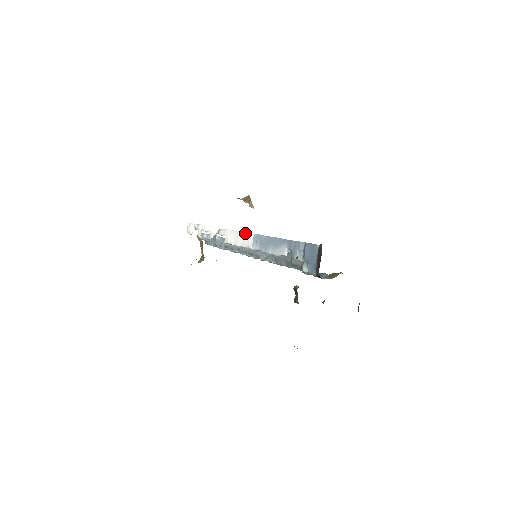
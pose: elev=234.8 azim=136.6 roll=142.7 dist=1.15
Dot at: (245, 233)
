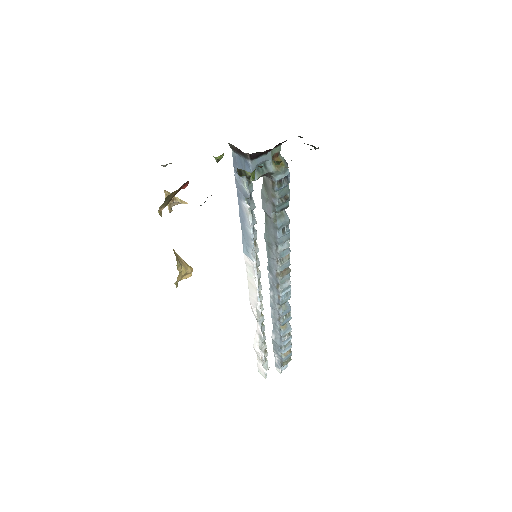
Dot at: (246, 269)
